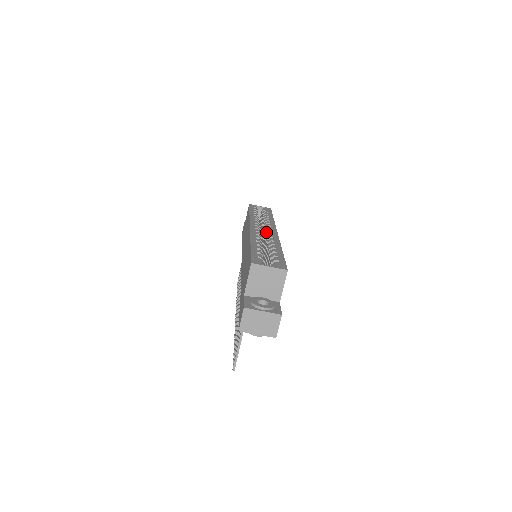
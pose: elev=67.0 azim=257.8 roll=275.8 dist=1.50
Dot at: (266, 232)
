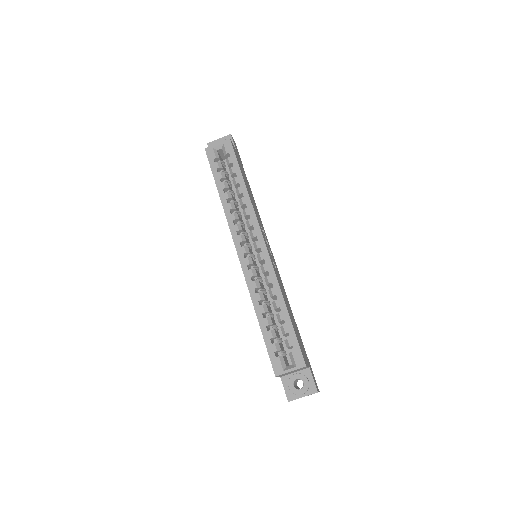
Dot at: (255, 250)
